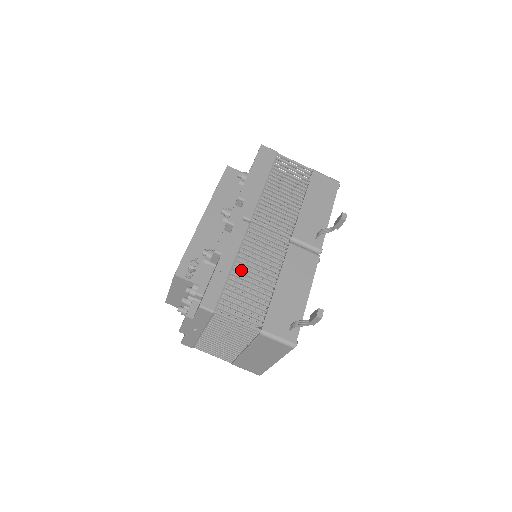
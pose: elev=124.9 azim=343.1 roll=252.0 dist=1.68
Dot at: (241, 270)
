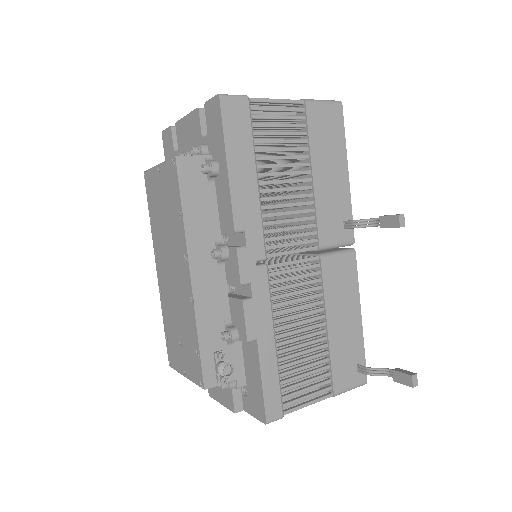
Dot at: (286, 341)
